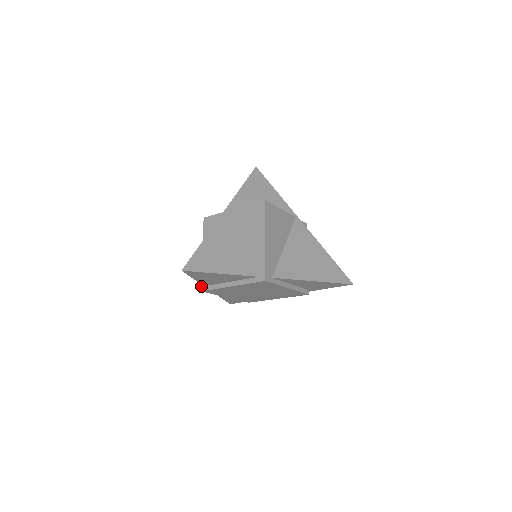
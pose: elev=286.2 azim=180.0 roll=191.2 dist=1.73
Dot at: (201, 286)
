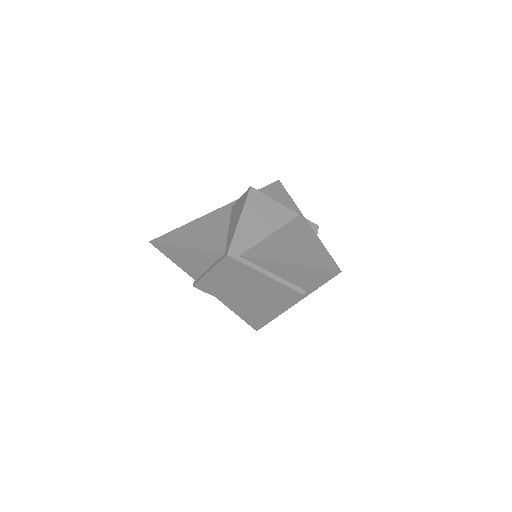
Dot at: (194, 281)
